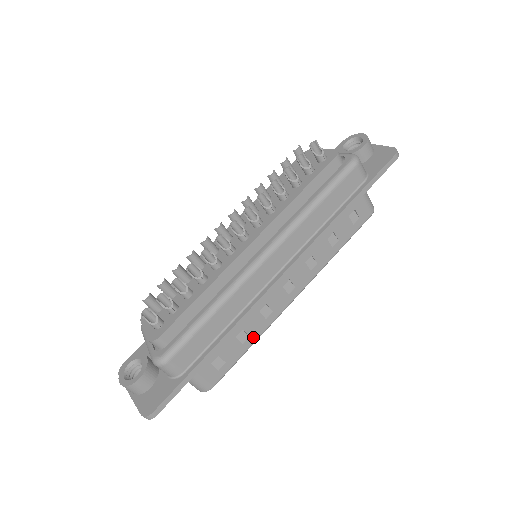
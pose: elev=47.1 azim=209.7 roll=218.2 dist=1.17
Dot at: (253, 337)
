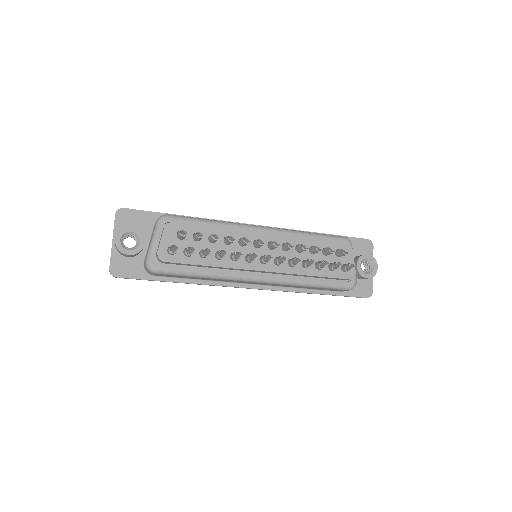
Dot at: occluded
